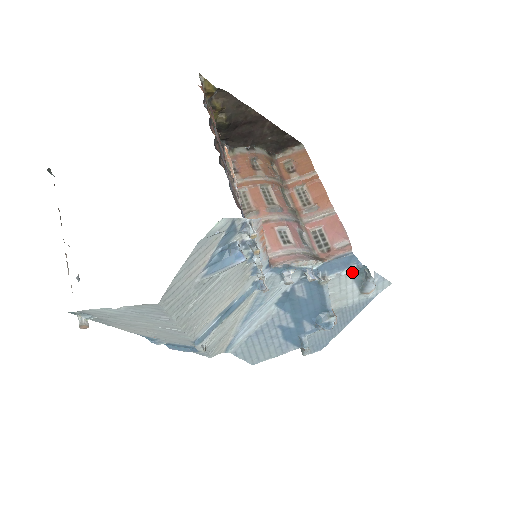
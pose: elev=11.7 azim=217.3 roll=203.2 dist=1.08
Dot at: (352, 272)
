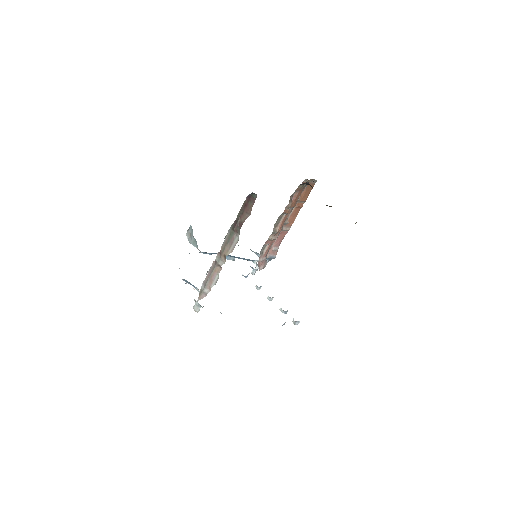
Dot at: occluded
